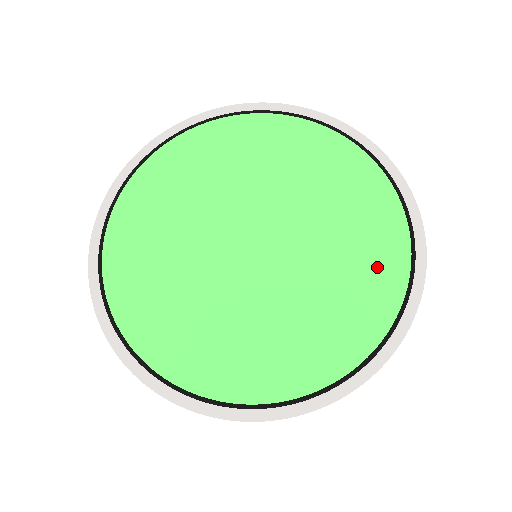
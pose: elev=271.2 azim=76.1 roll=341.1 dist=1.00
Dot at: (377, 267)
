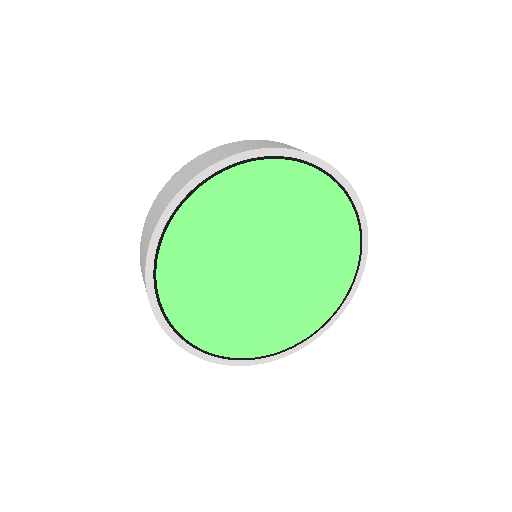
Dot at: (340, 230)
